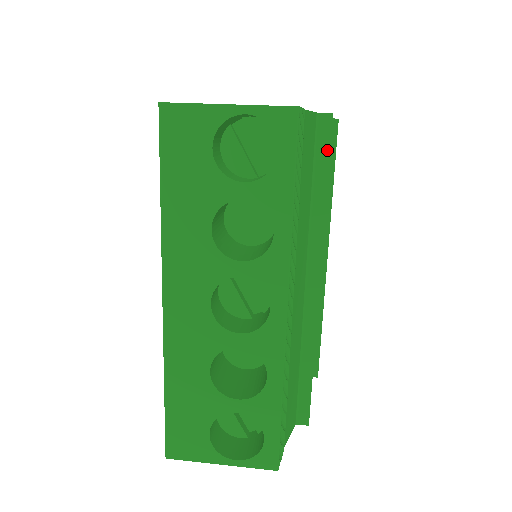
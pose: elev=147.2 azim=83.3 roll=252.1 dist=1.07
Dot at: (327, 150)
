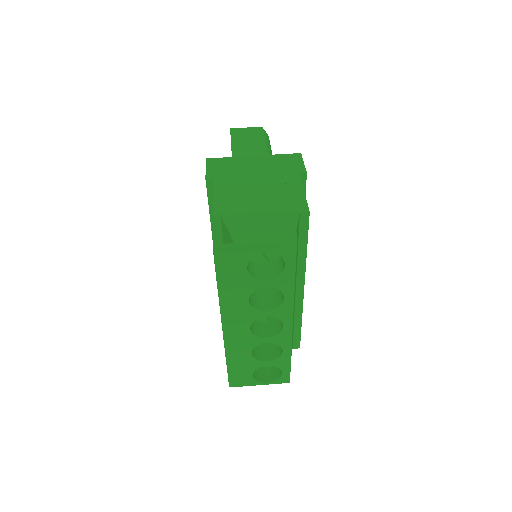
Dot at: (307, 230)
